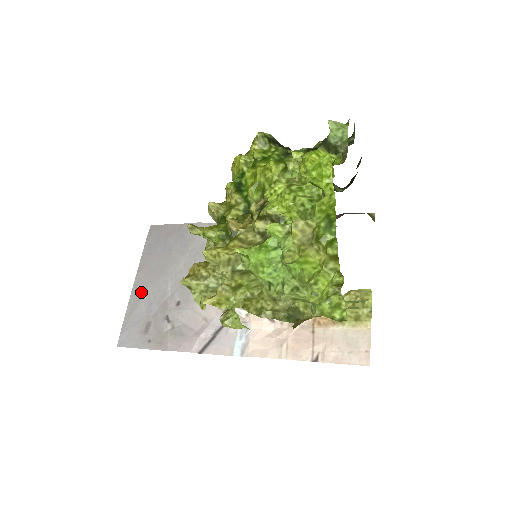
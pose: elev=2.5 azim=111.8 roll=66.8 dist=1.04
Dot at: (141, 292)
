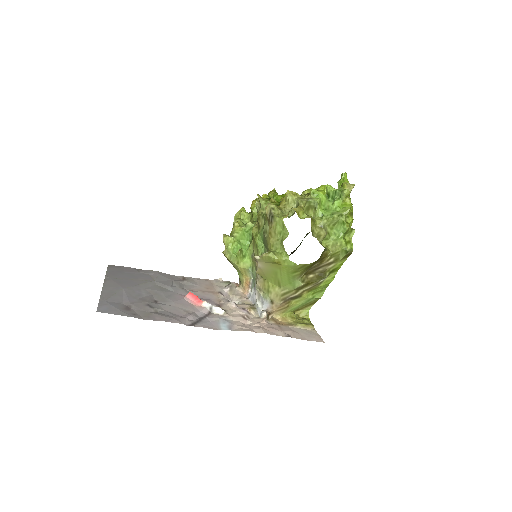
Dot at: (114, 289)
